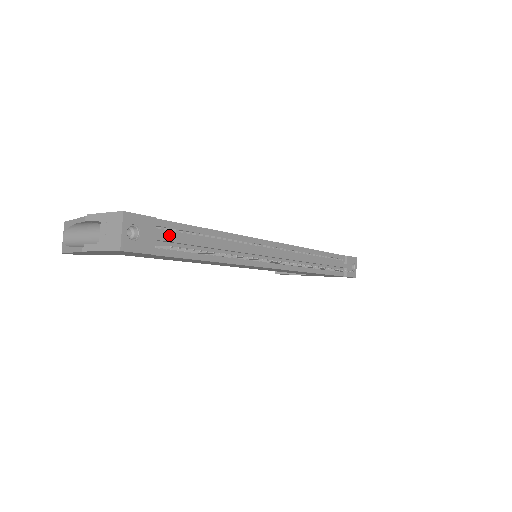
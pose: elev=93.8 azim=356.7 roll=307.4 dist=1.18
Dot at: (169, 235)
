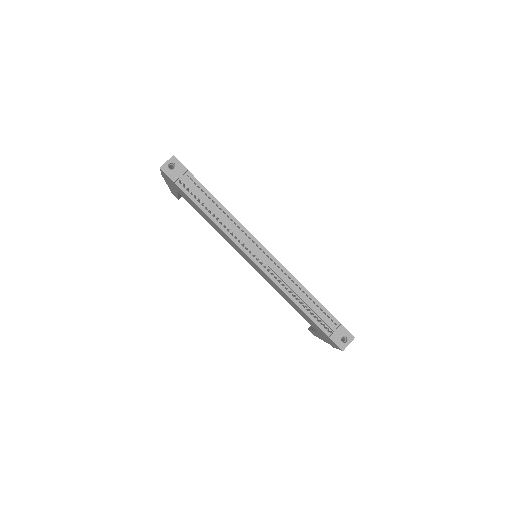
Dot at: (189, 181)
